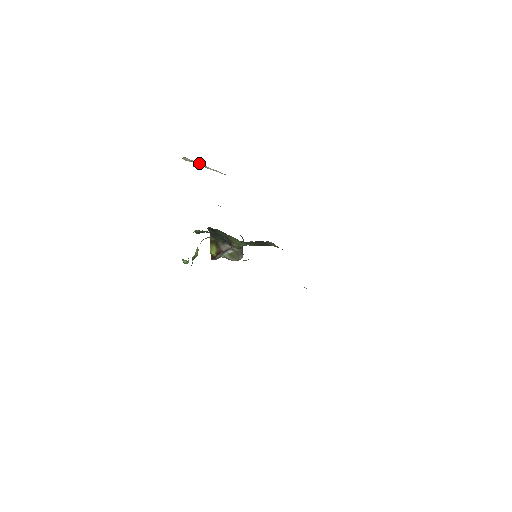
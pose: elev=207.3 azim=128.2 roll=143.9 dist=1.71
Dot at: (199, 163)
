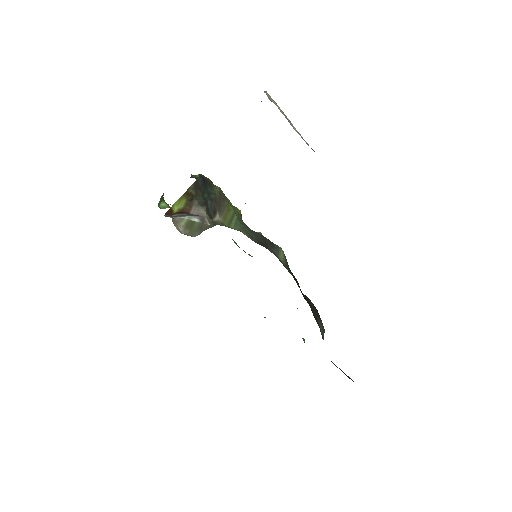
Dot at: occluded
